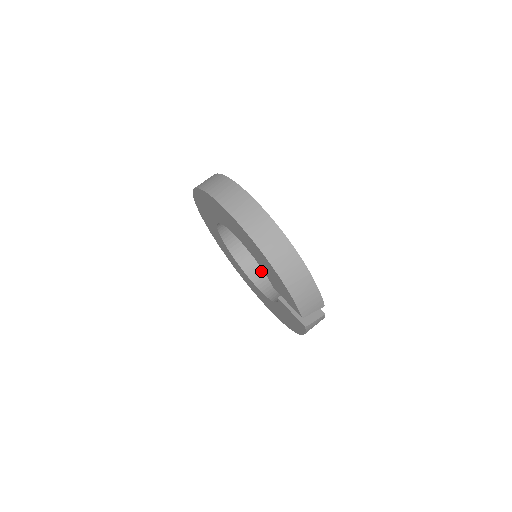
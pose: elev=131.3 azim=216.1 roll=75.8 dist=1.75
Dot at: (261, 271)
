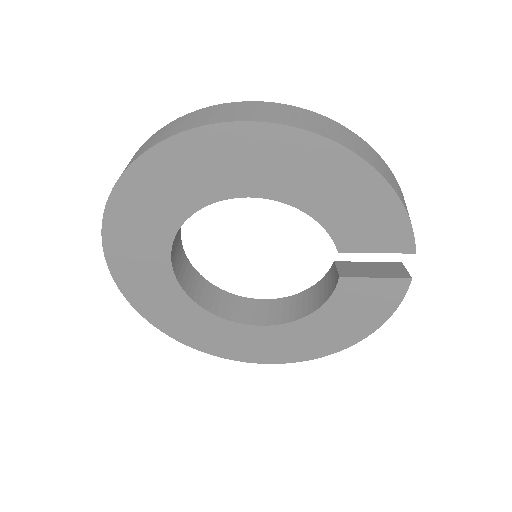
Dot at: (245, 306)
